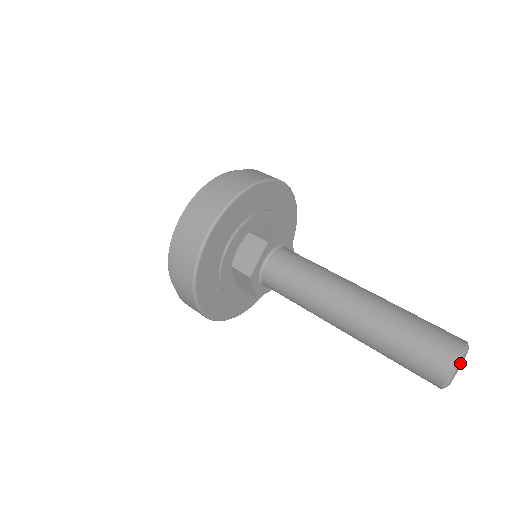
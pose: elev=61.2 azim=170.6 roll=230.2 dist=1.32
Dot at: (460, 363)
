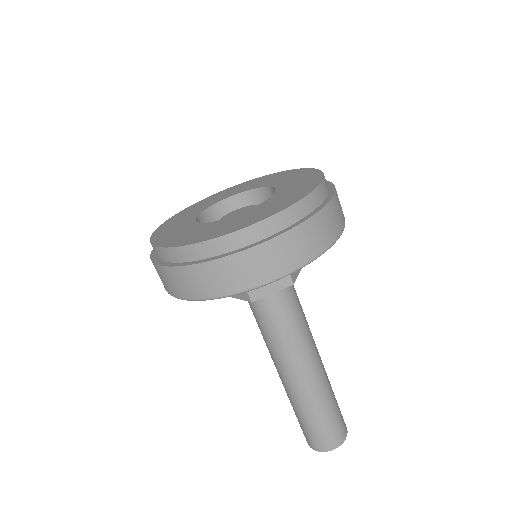
Dot at: occluded
